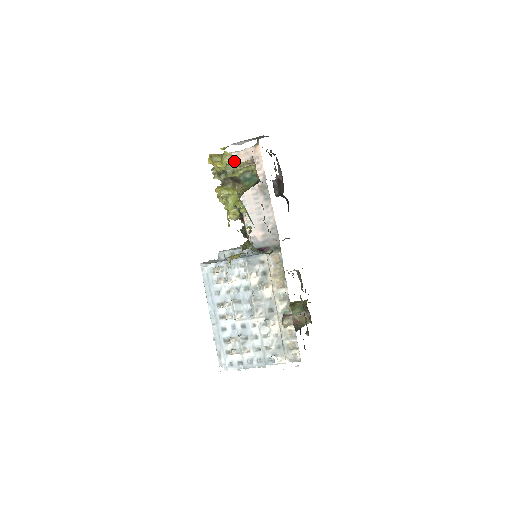
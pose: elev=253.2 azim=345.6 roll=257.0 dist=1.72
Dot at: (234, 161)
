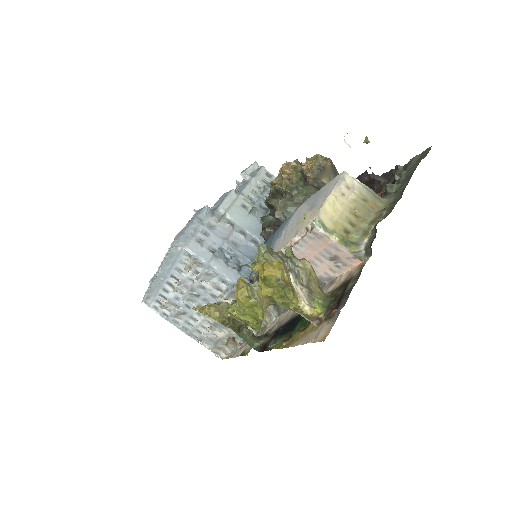
Dot at: (292, 304)
